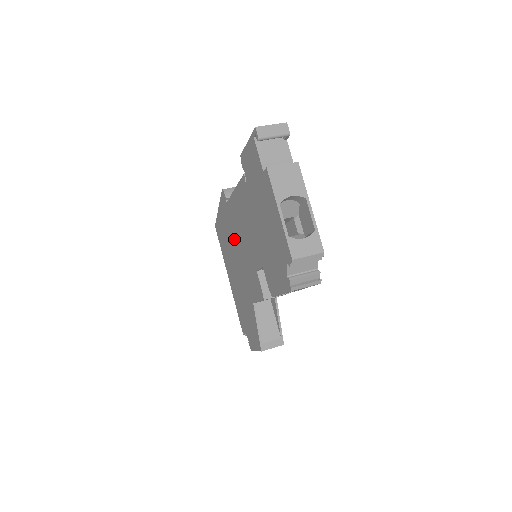
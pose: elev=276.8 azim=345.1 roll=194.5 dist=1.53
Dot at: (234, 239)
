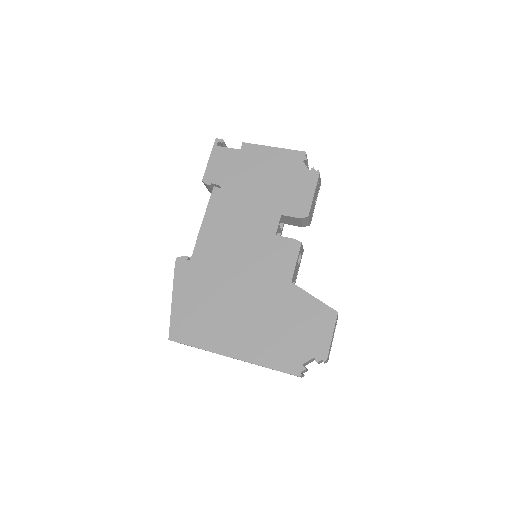
Dot at: (222, 273)
